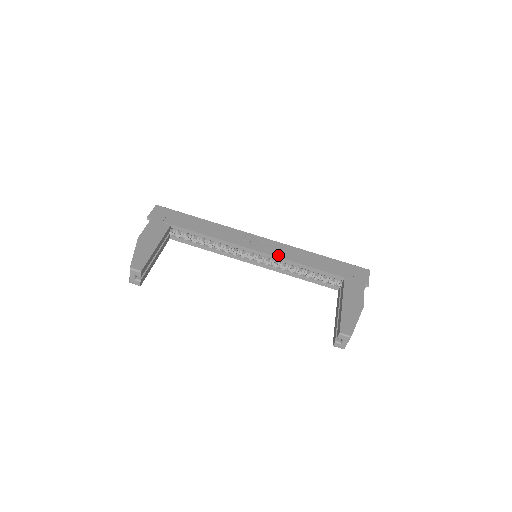
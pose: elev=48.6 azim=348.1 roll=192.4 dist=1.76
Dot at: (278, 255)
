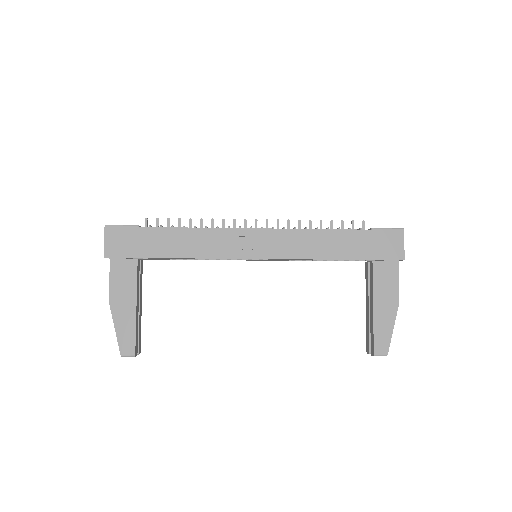
Dot at: (284, 255)
